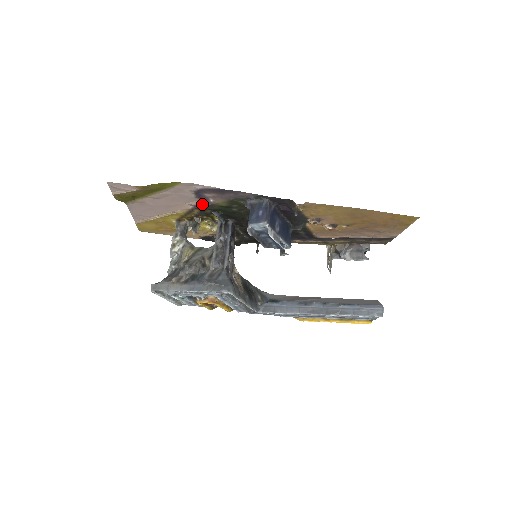
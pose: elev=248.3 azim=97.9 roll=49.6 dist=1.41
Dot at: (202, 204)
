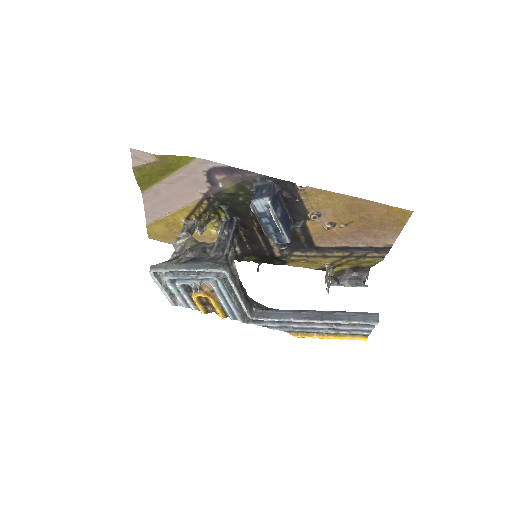
Dot at: (212, 192)
